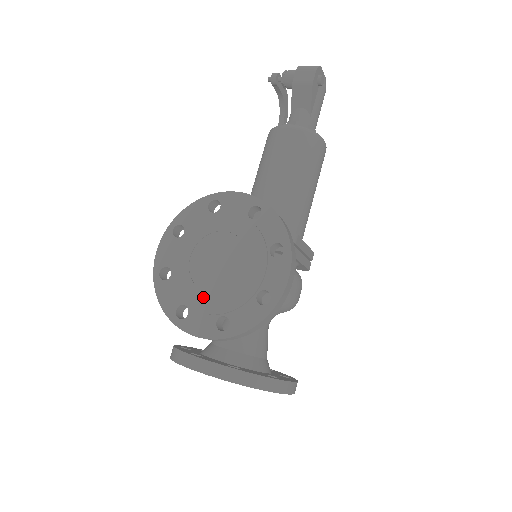
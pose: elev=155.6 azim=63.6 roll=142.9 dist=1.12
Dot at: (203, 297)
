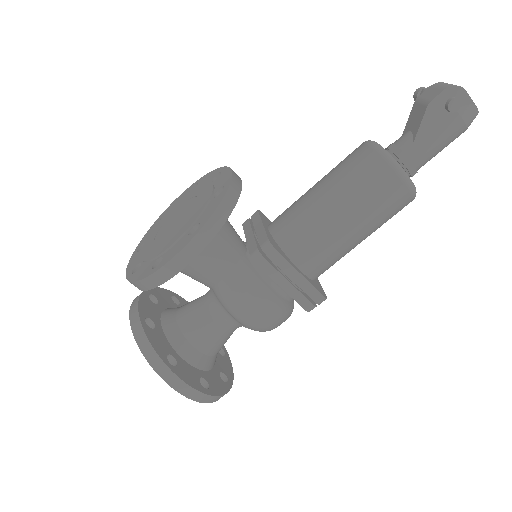
Dot at: (151, 242)
